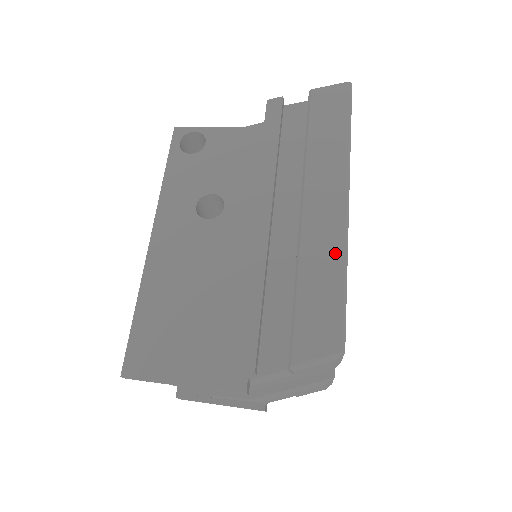
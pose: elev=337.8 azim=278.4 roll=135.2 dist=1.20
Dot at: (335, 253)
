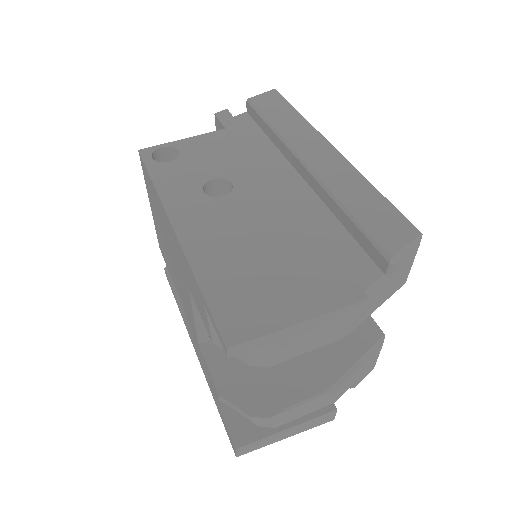
Dot at: (355, 178)
